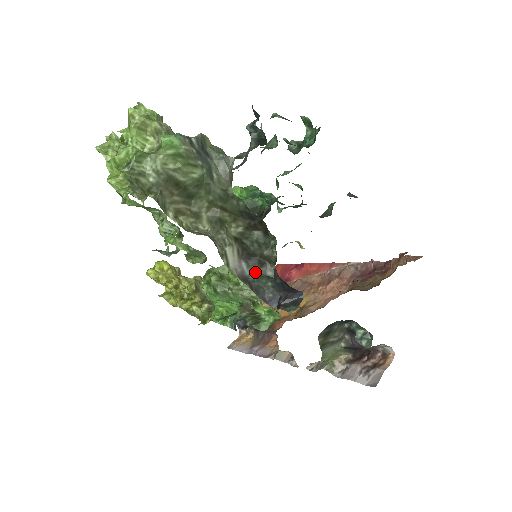
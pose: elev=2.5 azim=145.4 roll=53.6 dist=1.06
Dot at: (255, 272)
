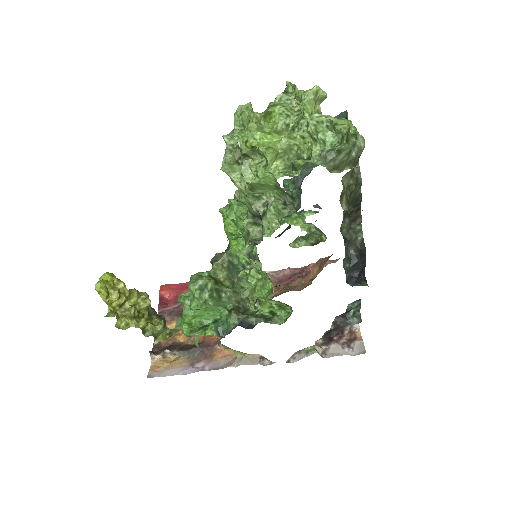
Dot at: (346, 253)
